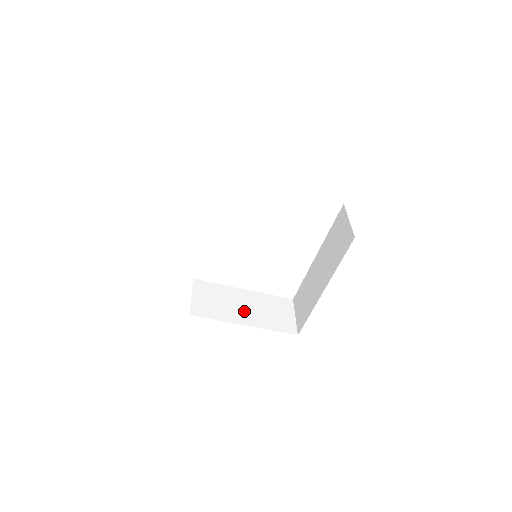
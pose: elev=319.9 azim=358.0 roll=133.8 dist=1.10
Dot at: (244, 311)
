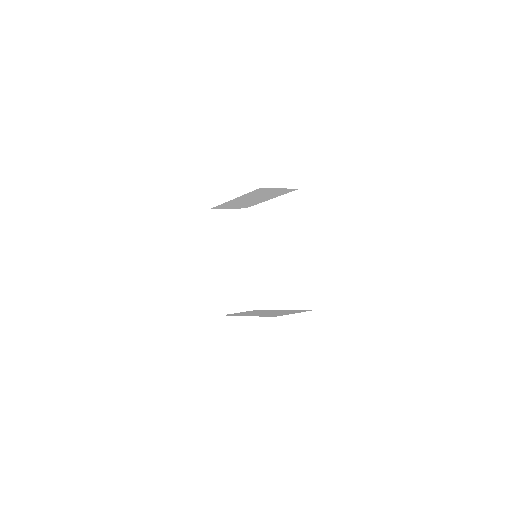
Dot at: occluded
